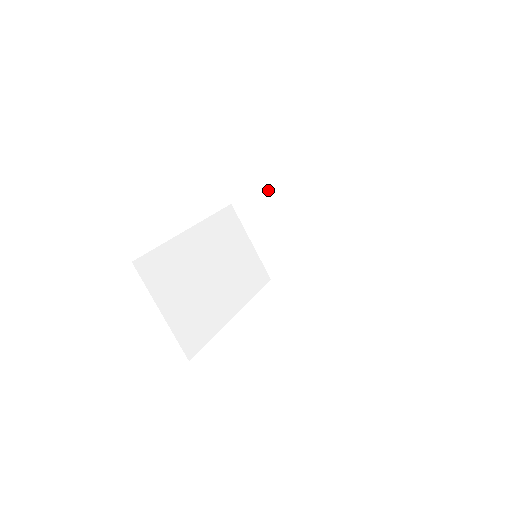
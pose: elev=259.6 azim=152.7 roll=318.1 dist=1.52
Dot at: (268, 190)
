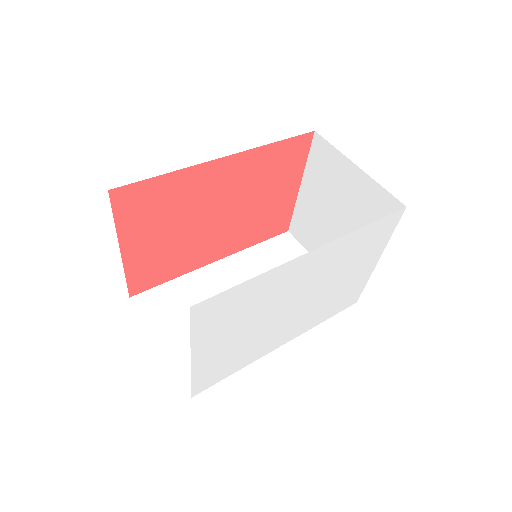
Dot at: (302, 194)
